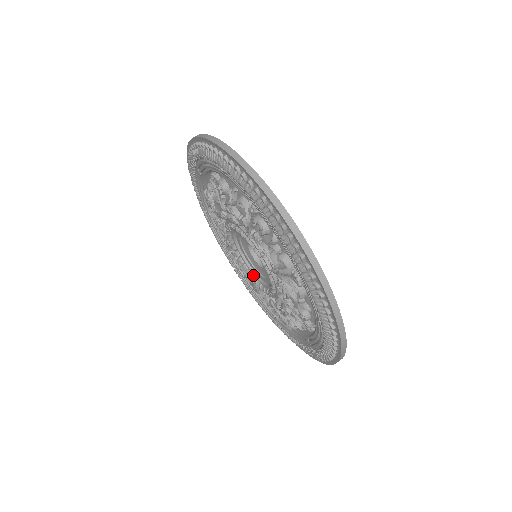
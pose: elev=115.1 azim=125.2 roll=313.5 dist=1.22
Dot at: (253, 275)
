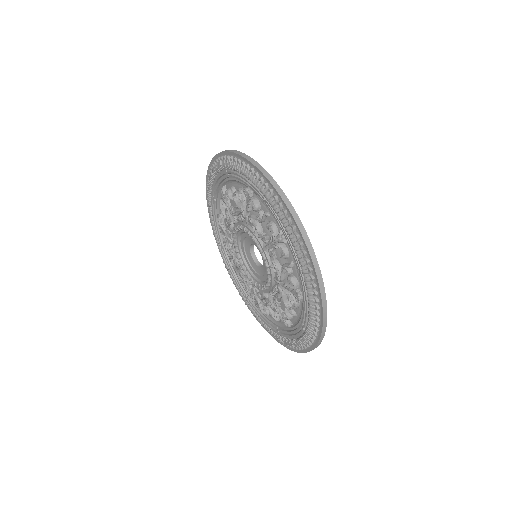
Dot at: (265, 284)
